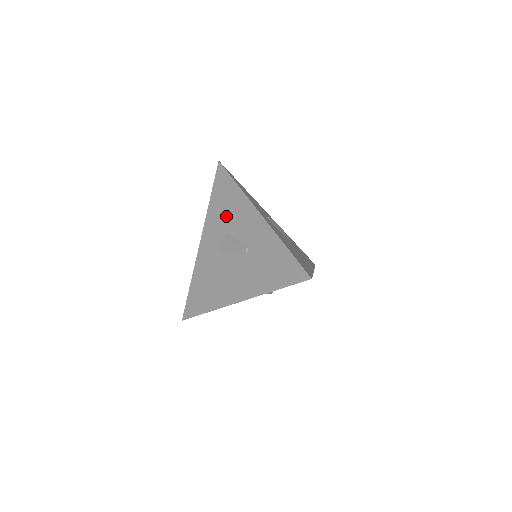
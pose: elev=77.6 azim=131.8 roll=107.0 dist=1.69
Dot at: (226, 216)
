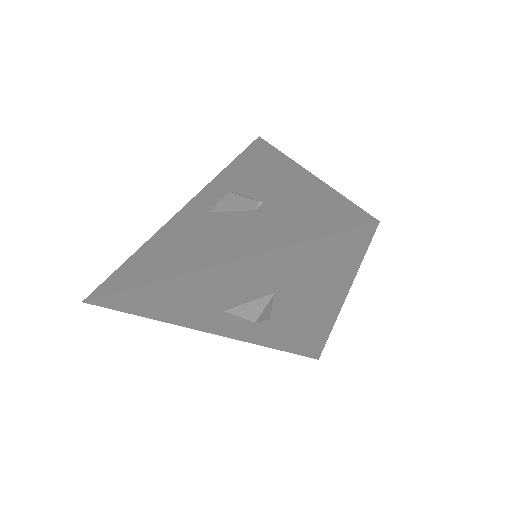
Dot at: (242, 178)
